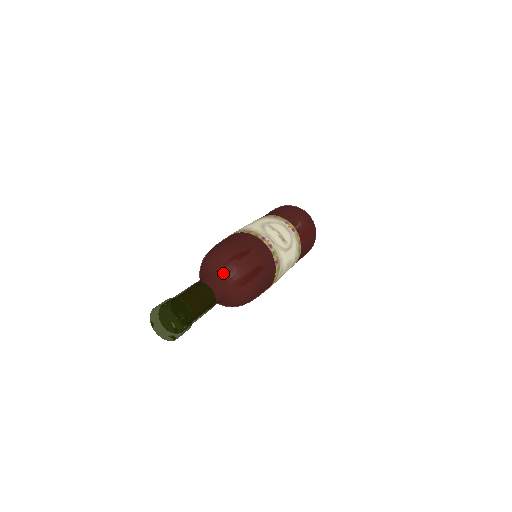
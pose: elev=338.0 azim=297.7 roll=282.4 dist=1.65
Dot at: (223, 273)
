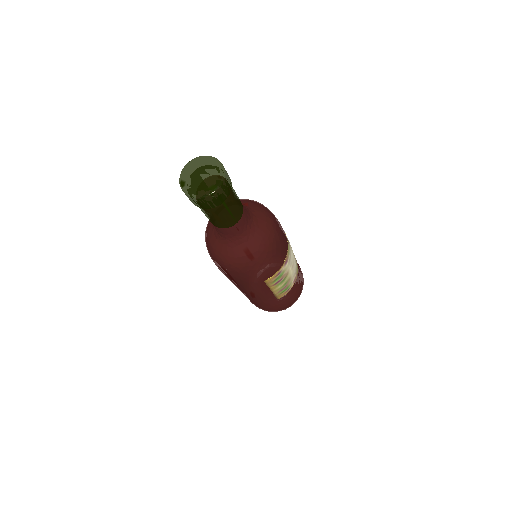
Dot at: (243, 205)
